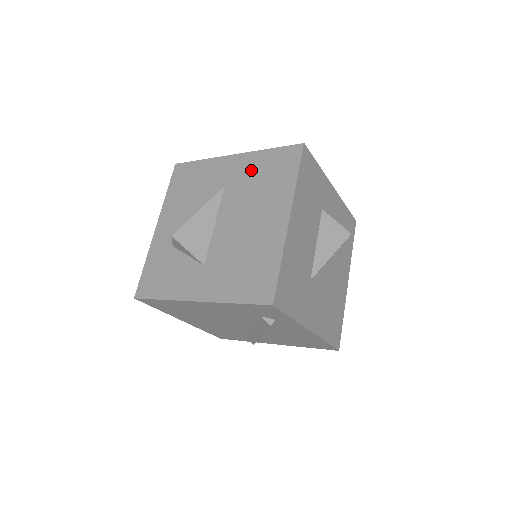
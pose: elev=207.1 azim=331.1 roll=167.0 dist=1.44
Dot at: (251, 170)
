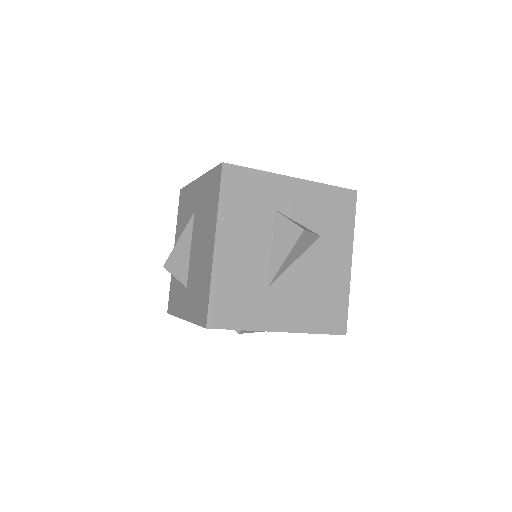
Dot at: (203, 194)
